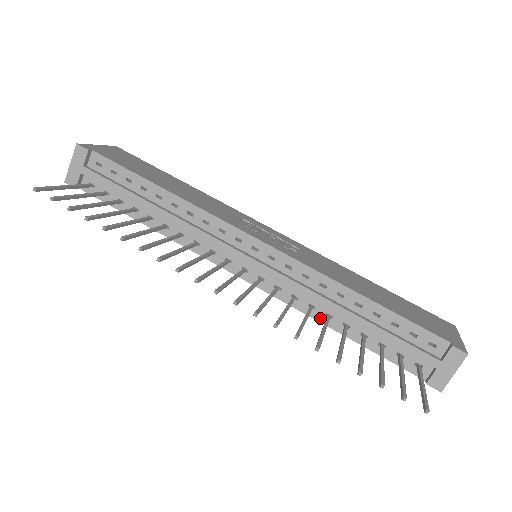
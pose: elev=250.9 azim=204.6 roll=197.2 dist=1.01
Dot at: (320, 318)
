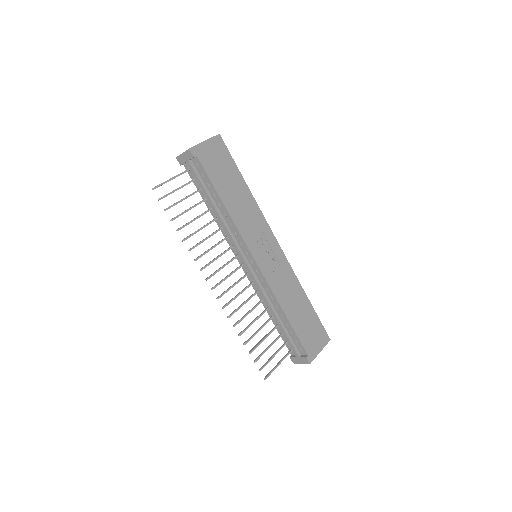
Dot at: (264, 305)
